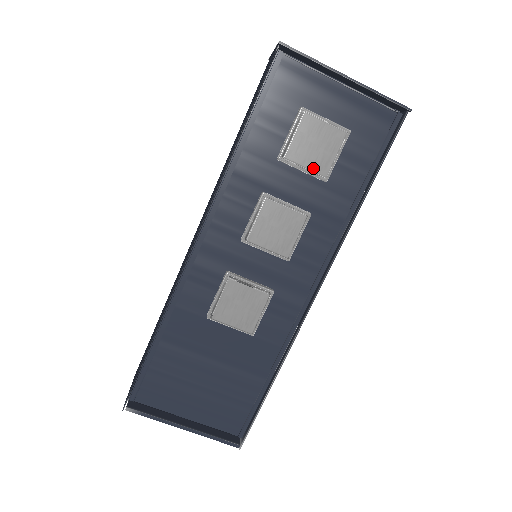
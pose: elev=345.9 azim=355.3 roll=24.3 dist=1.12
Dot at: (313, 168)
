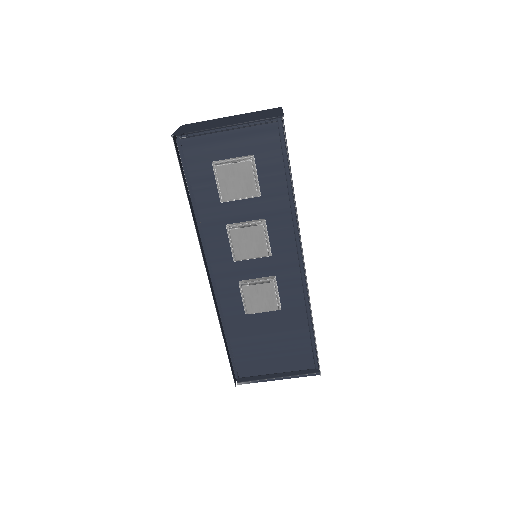
Dot at: (245, 195)
